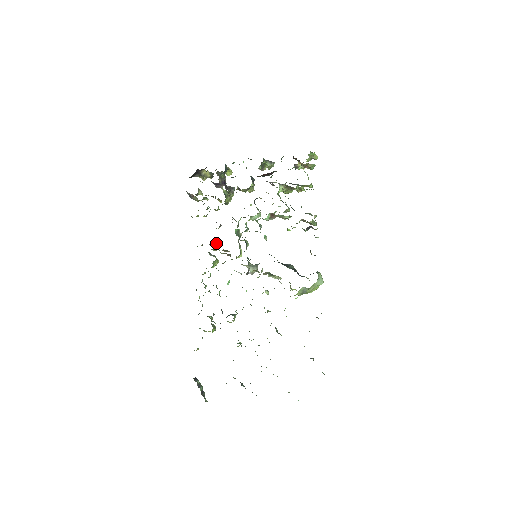
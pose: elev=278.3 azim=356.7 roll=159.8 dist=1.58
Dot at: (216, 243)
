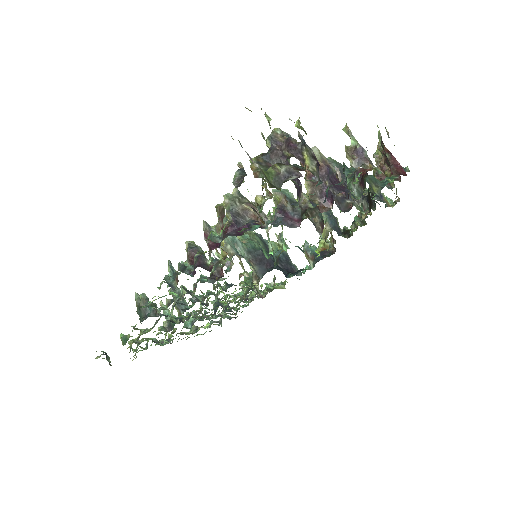
Dot at: (210, 229)
